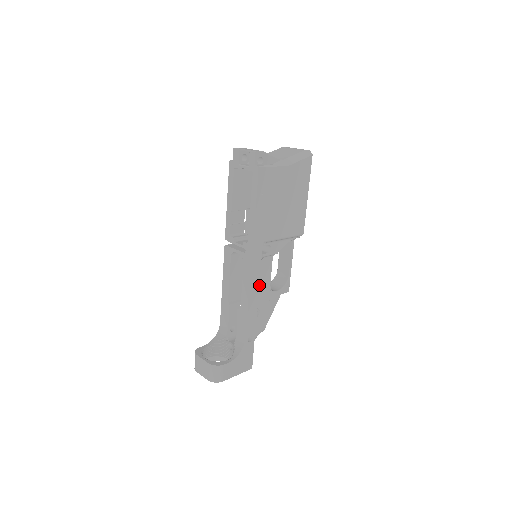
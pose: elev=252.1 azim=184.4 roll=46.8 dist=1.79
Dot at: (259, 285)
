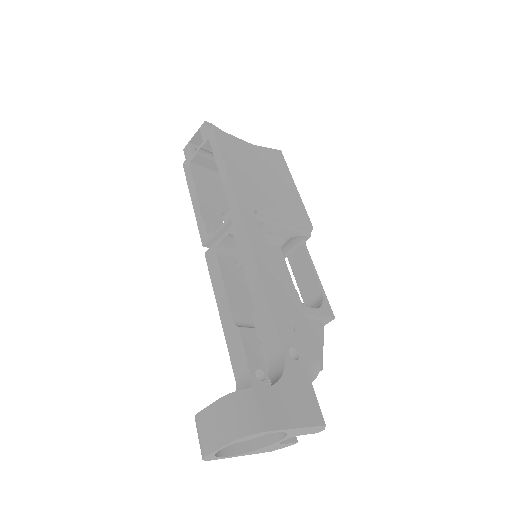
Dot at: occluded
